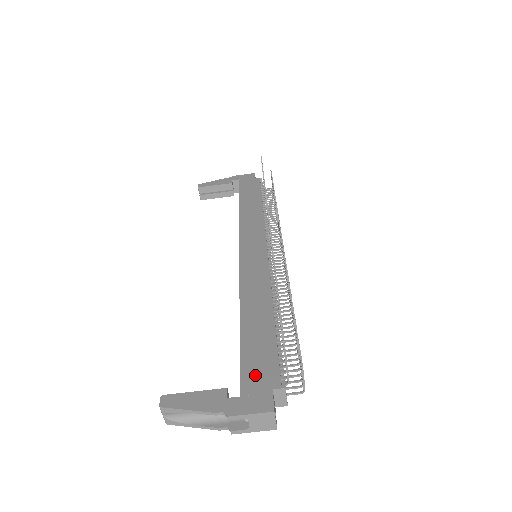
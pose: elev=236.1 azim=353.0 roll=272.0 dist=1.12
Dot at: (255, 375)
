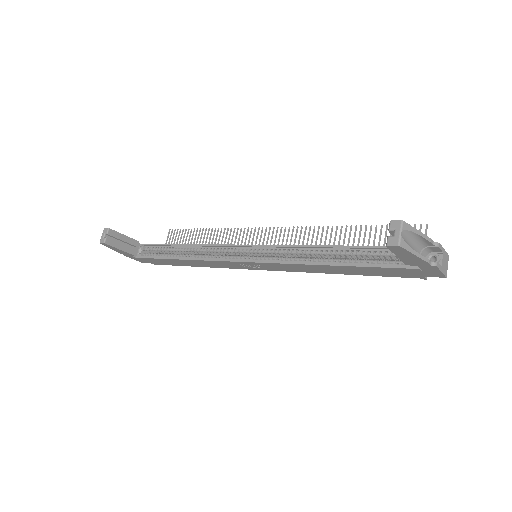
Dot at: occluded
